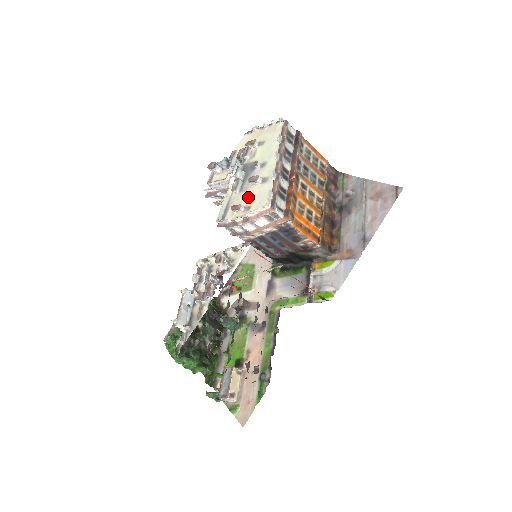
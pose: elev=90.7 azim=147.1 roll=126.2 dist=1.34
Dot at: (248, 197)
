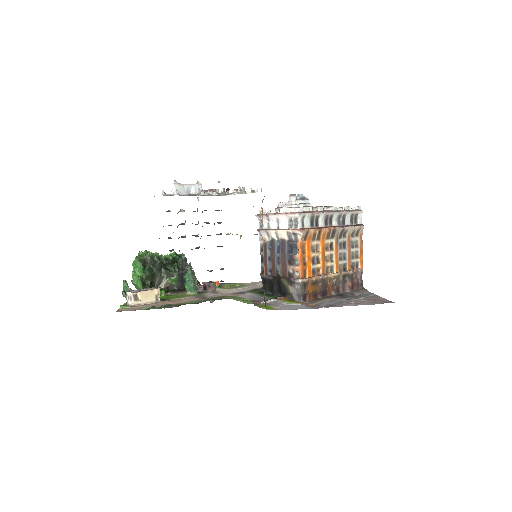
Dot at: occluded
